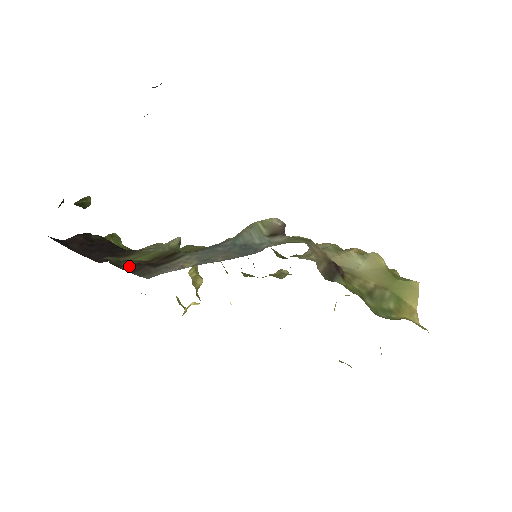
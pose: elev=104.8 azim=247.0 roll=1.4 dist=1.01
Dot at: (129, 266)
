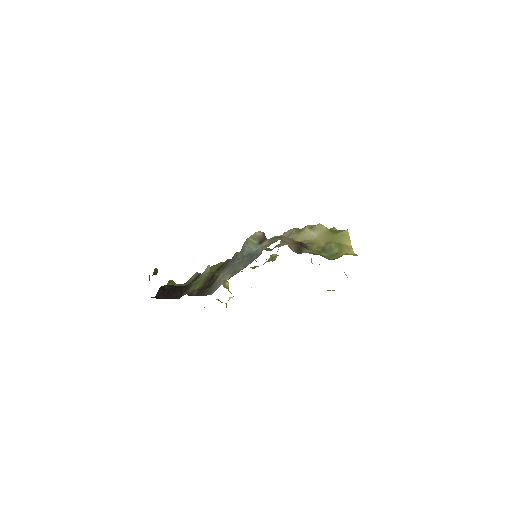
Dot at: (197, 293)
